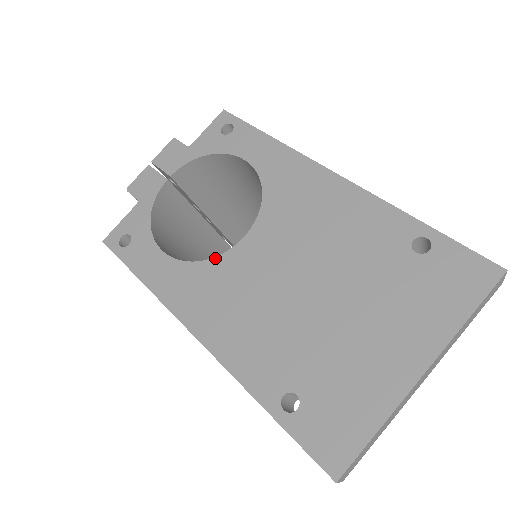
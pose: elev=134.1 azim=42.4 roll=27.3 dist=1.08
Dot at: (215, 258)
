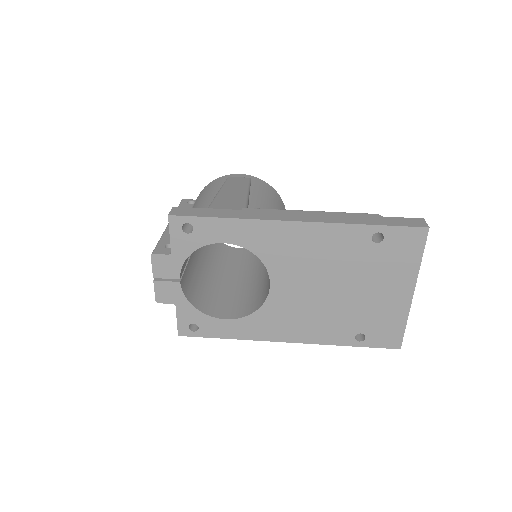
Dot at: (263, 305)
